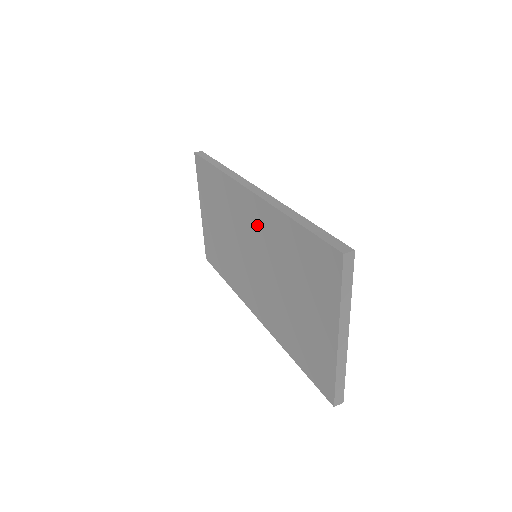
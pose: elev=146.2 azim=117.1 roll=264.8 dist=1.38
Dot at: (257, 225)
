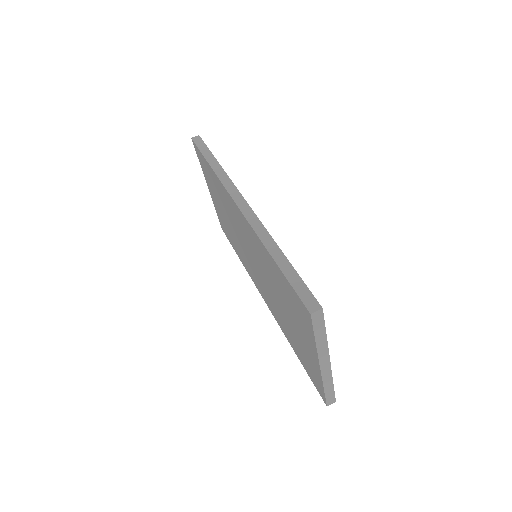
Dot at: (249, 238)
